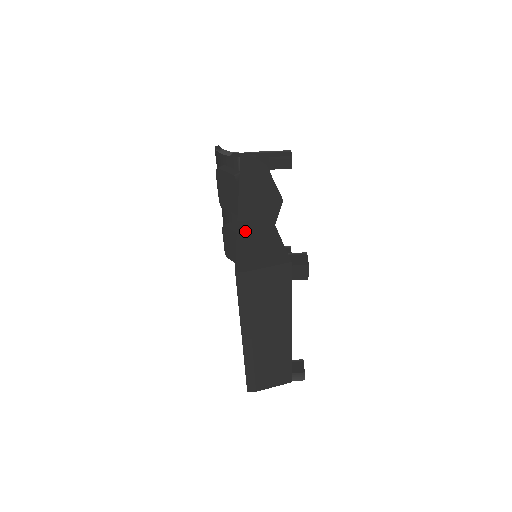
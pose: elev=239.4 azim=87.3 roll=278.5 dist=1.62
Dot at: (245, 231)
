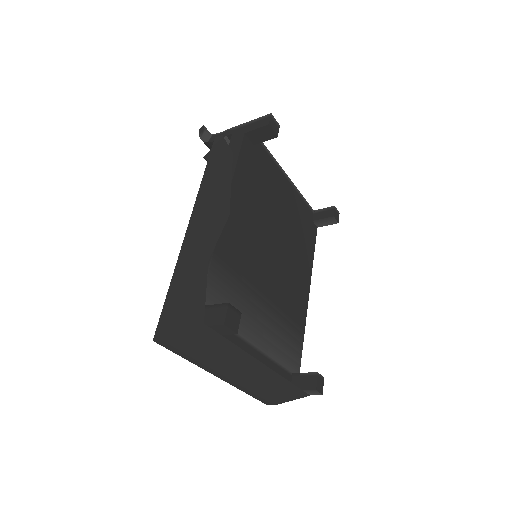
Dot at: (179, 274)
